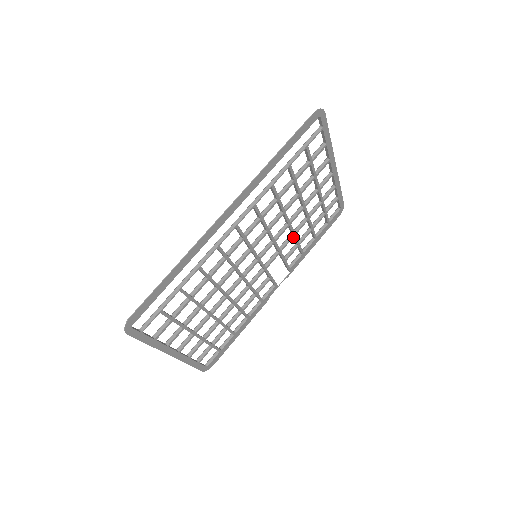
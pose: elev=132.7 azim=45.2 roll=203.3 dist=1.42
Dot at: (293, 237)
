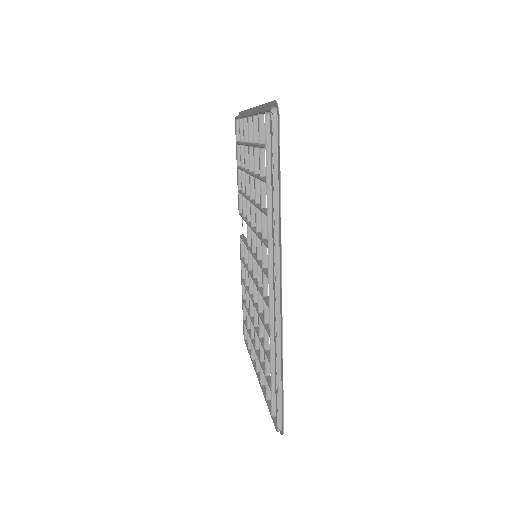
Dot at: occluded
